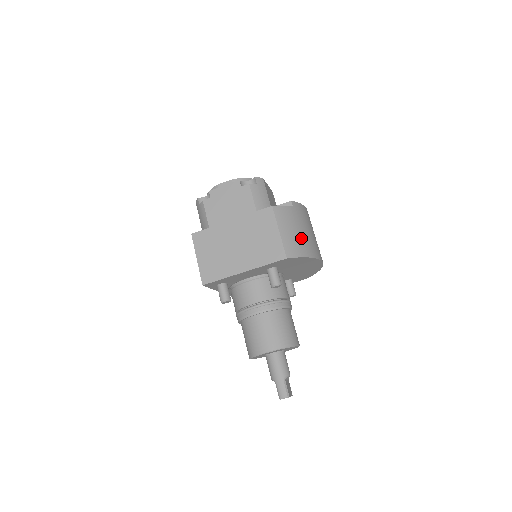
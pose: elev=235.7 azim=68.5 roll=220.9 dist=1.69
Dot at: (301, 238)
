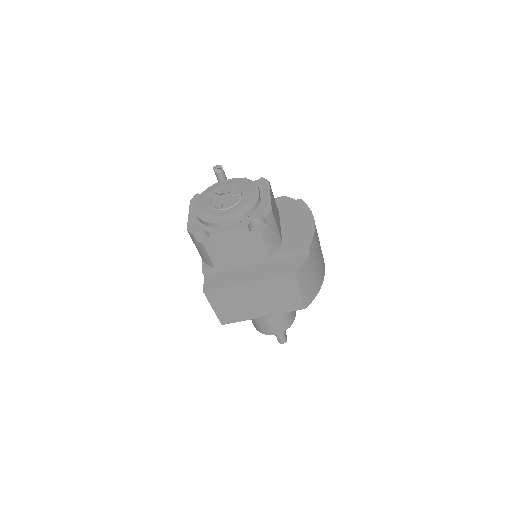
Dot at: (316, 278)
